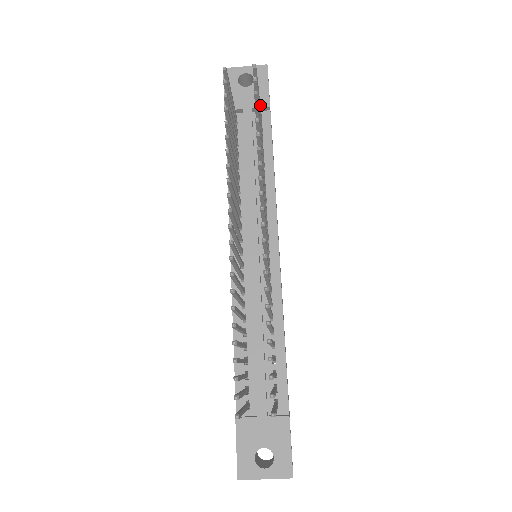
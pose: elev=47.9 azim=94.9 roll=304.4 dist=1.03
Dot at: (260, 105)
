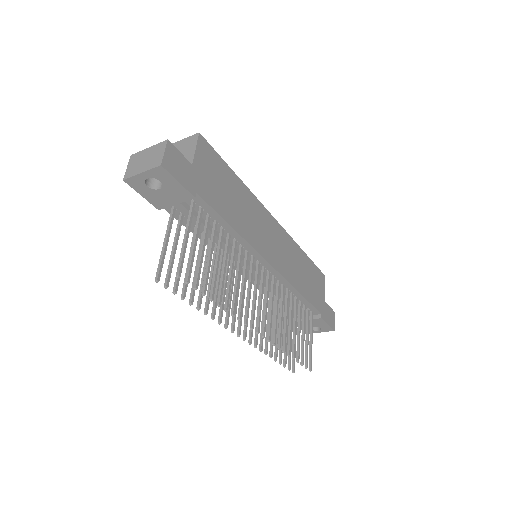
Dot at: (190, 221)
